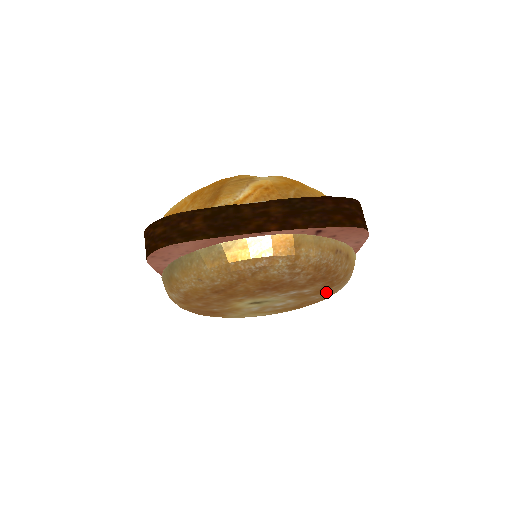
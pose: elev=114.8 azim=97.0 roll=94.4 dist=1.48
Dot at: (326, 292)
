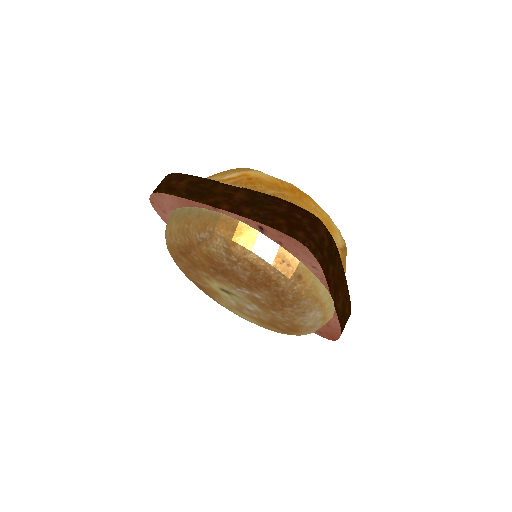
Dot at: (284, 313)
